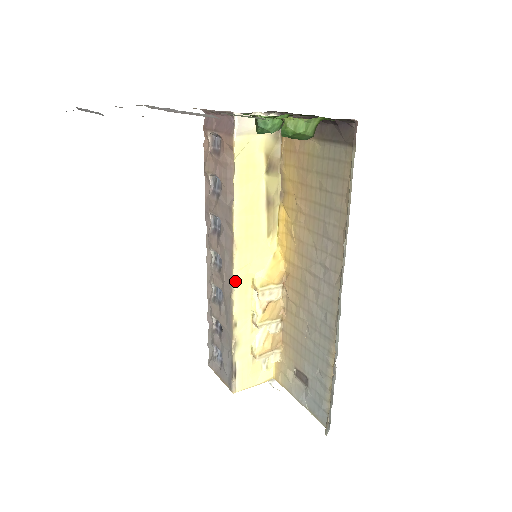
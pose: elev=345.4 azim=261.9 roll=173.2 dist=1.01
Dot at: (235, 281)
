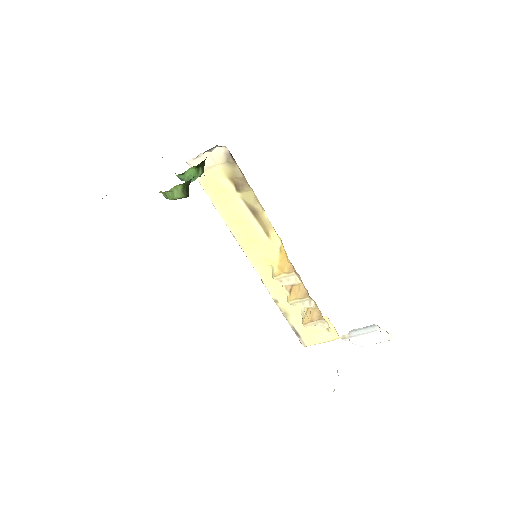
Dot at: (257, 272)
